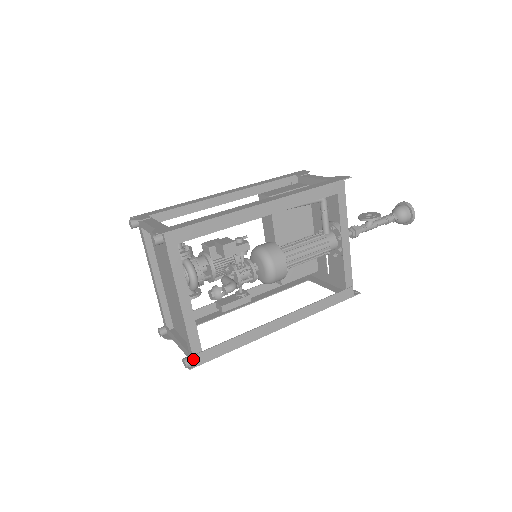
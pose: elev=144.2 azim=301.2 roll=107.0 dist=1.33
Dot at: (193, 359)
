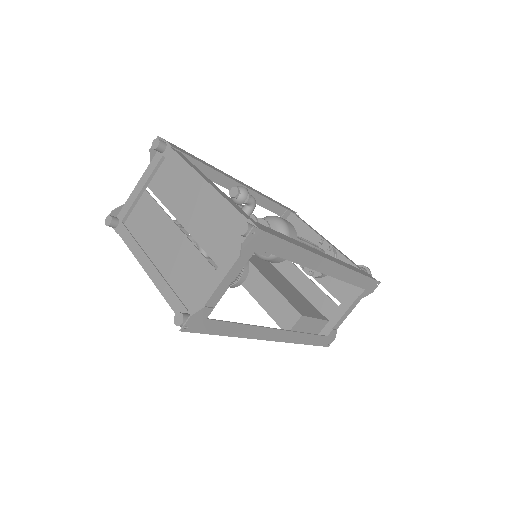
Dot at: (251, 223)
